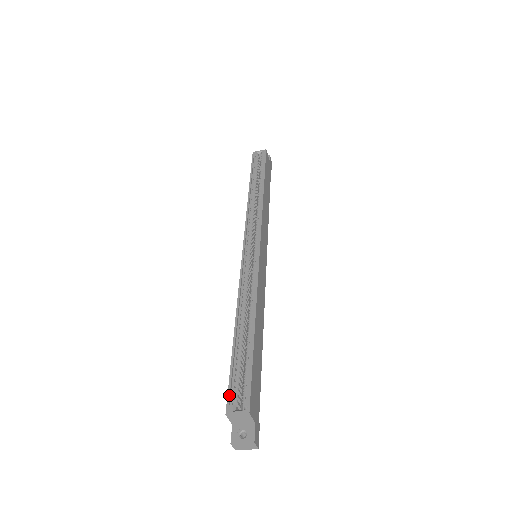
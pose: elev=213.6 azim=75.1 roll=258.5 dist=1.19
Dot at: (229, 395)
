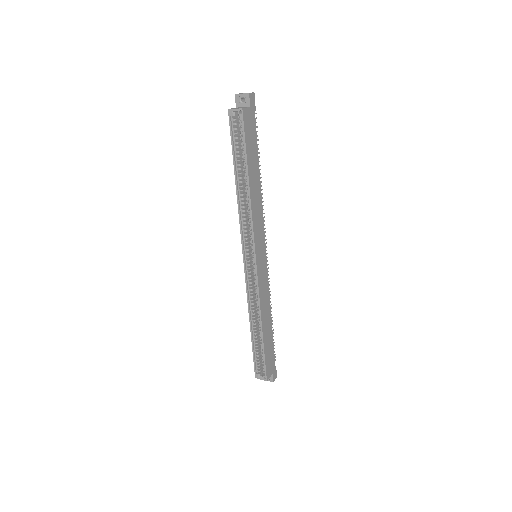
Dot at: (255, 369)
